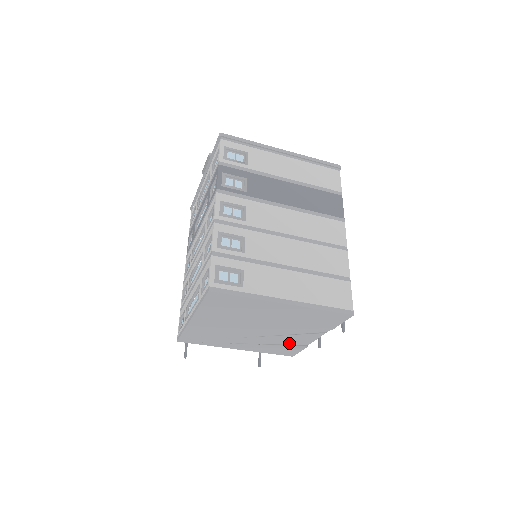
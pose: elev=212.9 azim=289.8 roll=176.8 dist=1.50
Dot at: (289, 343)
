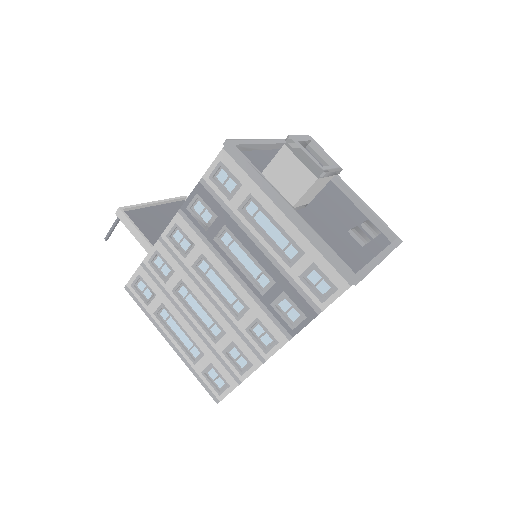
Dot at: occluded
